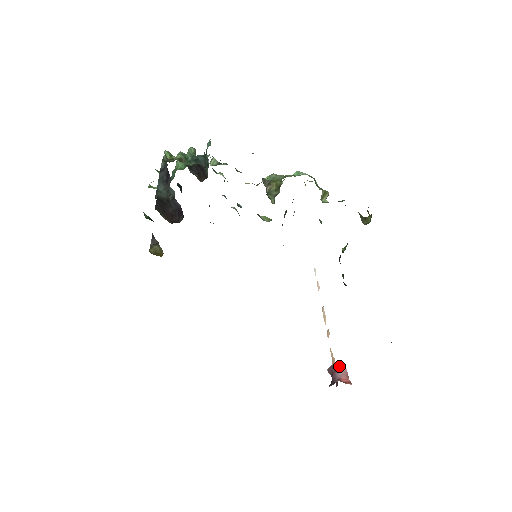
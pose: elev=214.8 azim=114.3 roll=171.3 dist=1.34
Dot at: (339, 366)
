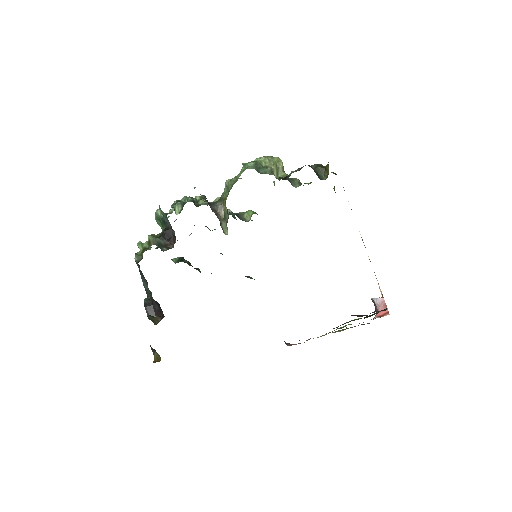
Dot at: (376, 298)
